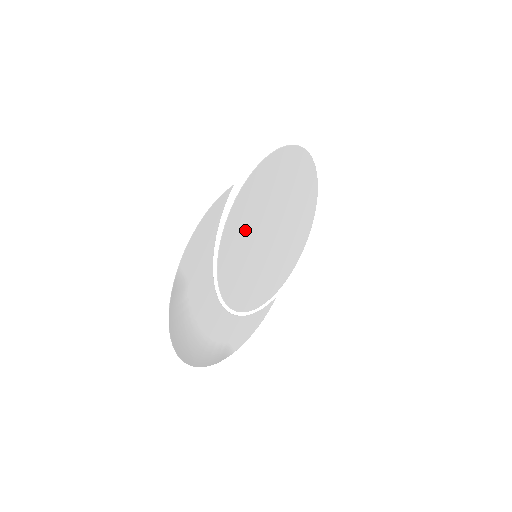
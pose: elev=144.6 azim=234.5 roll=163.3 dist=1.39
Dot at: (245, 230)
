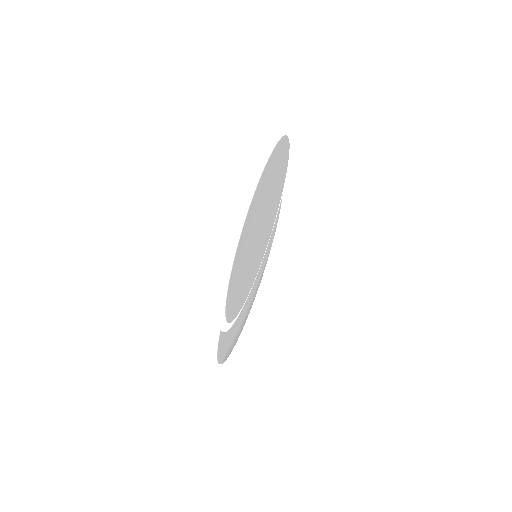
Dot at: (241, 288)
